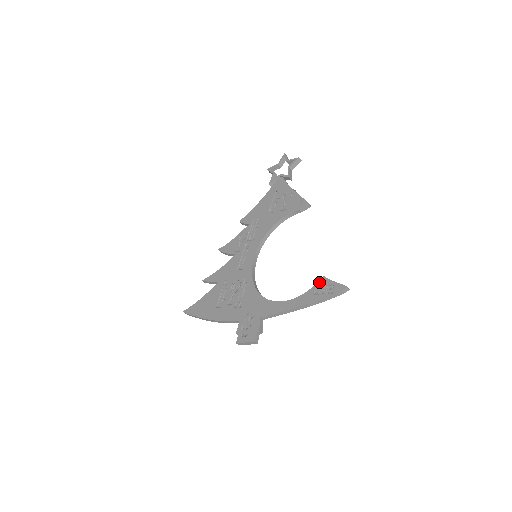
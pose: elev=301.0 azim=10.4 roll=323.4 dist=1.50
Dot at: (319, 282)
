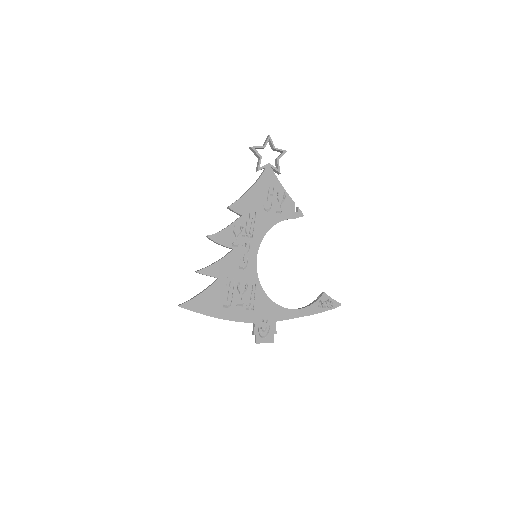
Dot at: (322, 297)
